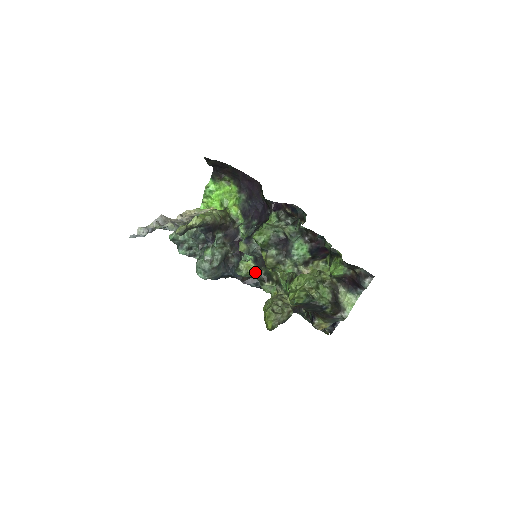
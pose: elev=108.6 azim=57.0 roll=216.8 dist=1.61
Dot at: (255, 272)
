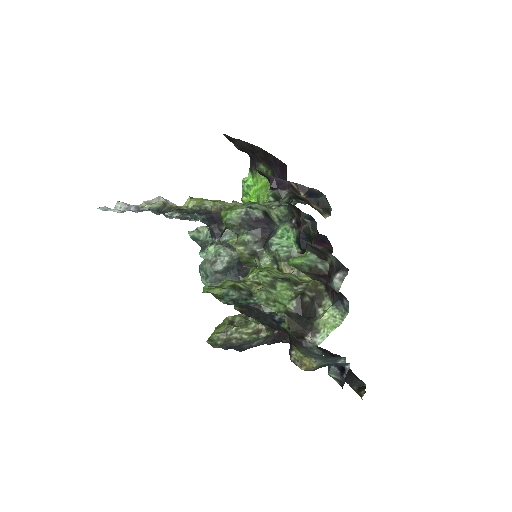
Dot at: occluded
